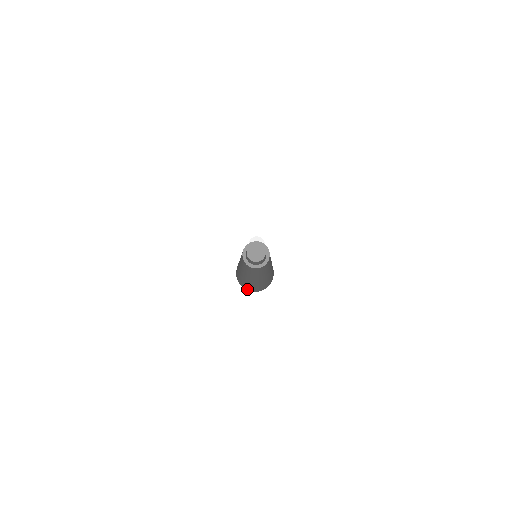
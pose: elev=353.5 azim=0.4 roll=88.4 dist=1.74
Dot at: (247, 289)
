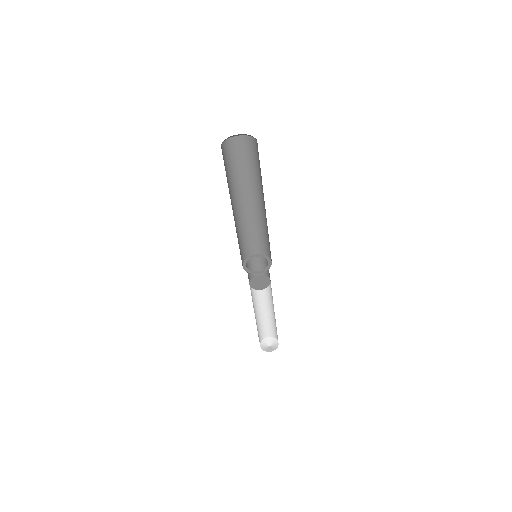
Dot at: occluded
